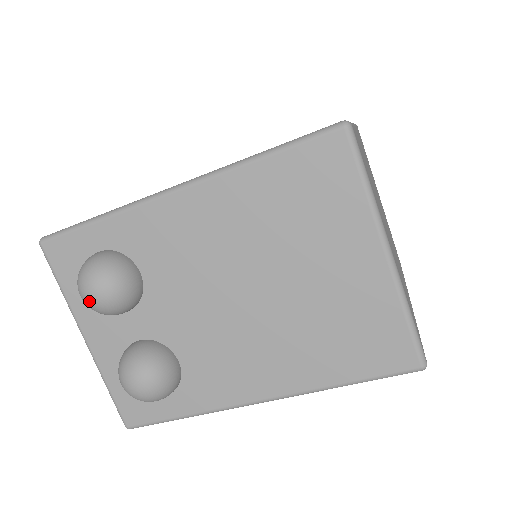
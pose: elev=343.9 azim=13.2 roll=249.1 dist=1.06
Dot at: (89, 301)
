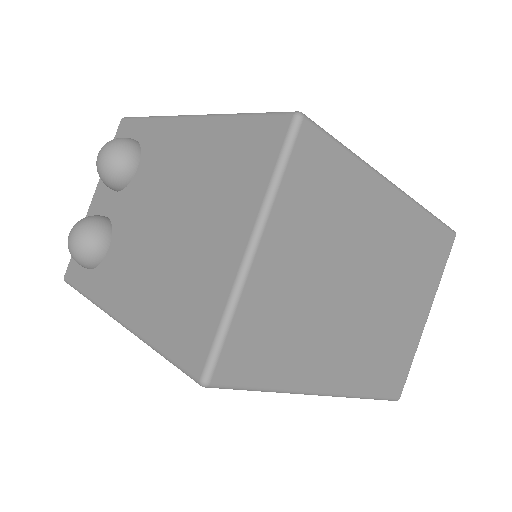
Dot at: (97, 159)
